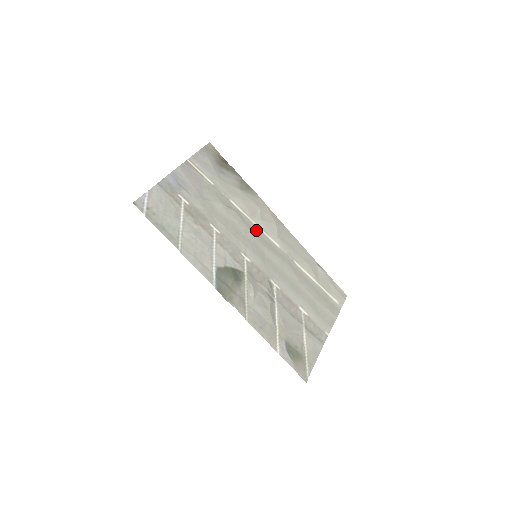
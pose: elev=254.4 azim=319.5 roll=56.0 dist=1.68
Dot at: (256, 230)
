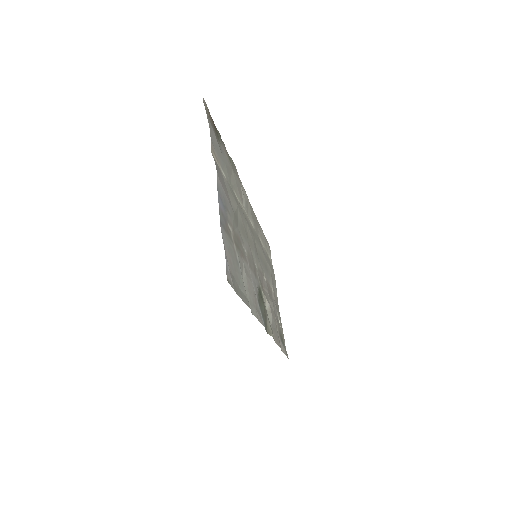
Dot at: (247, 220)
